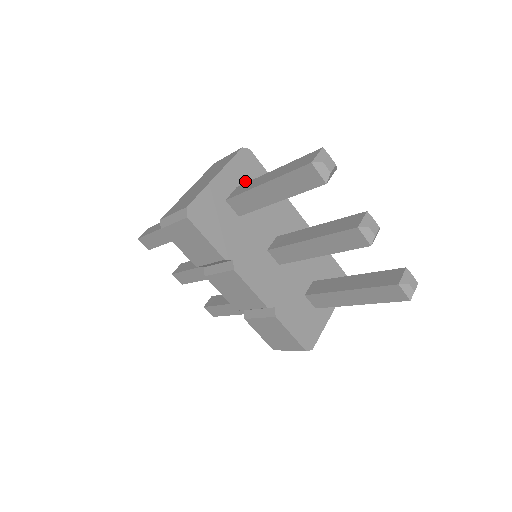
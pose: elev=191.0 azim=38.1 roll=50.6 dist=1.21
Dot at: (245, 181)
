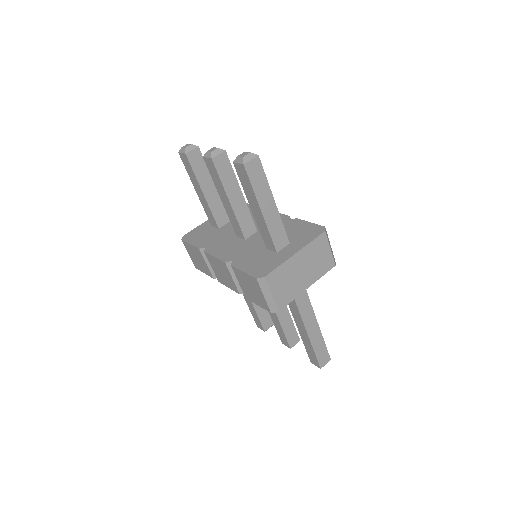
Dot at: occluded
